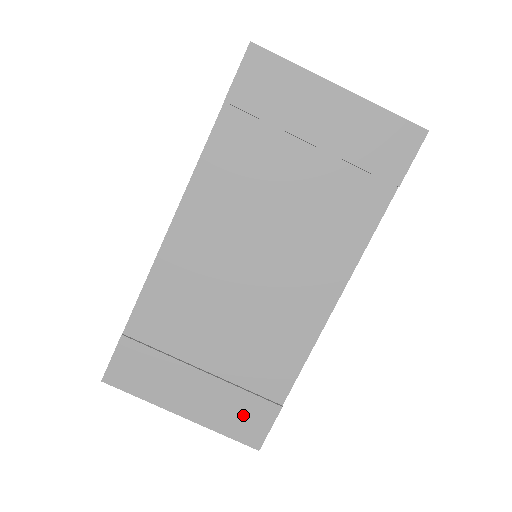
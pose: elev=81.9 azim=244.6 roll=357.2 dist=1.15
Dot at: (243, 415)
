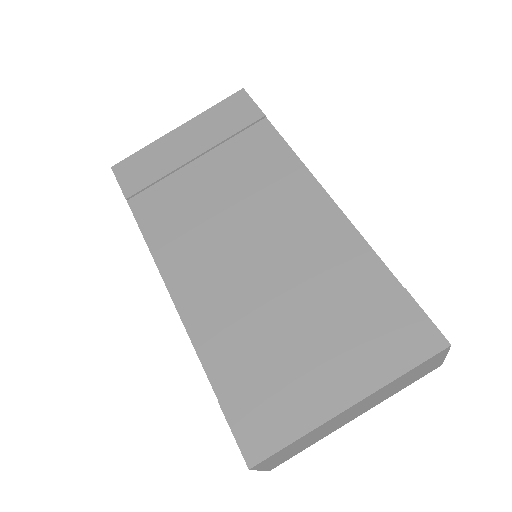
Dot at: (391, 335)
